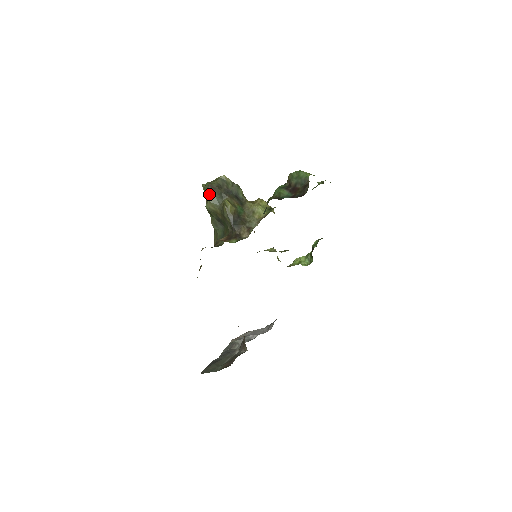
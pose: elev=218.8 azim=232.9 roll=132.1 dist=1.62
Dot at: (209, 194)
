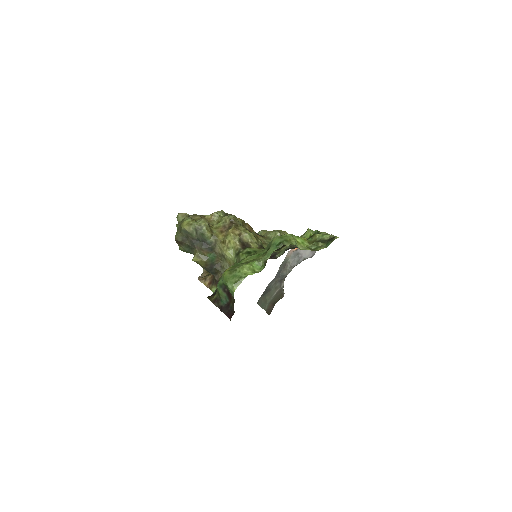
Dot at: (179, 247)
